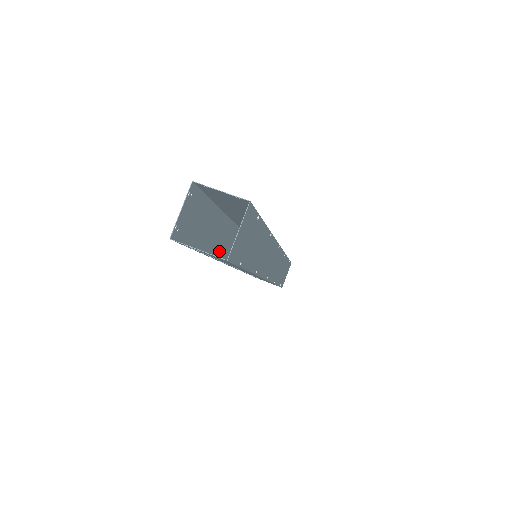
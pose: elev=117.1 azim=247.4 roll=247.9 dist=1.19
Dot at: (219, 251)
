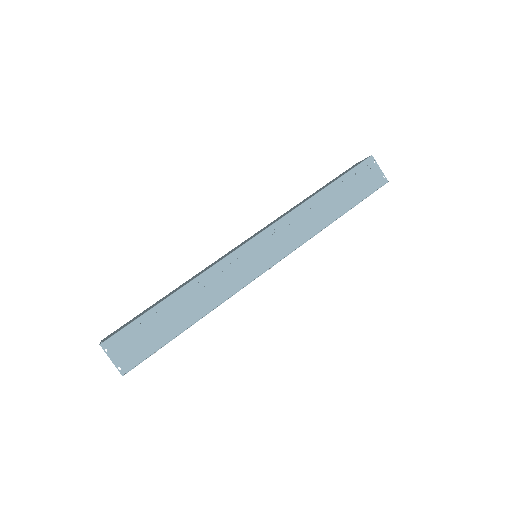
Dot at: occluded
